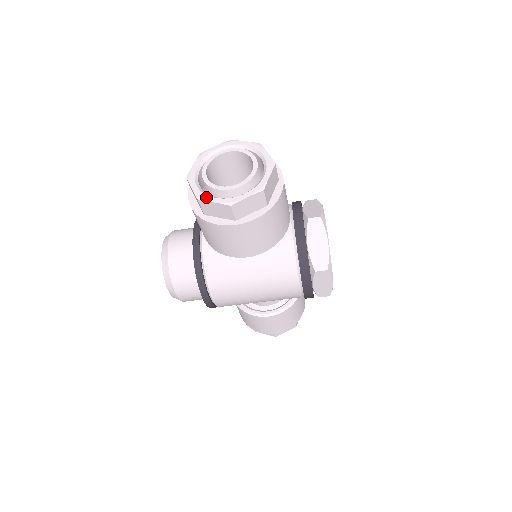
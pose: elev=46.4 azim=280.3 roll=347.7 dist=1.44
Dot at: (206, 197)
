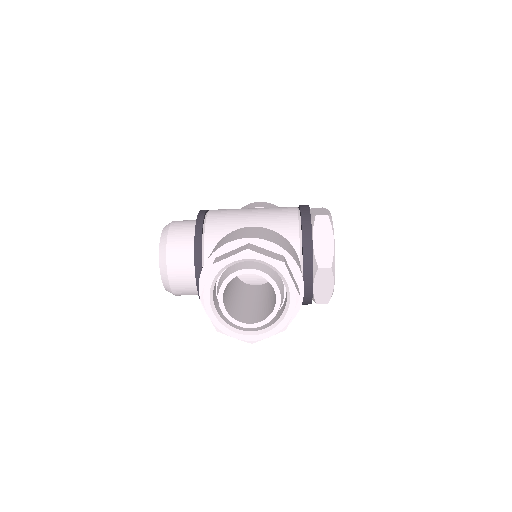
Dot at: (225, 330)
